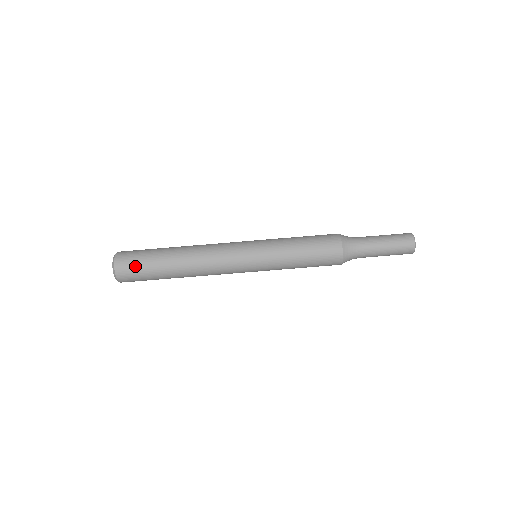
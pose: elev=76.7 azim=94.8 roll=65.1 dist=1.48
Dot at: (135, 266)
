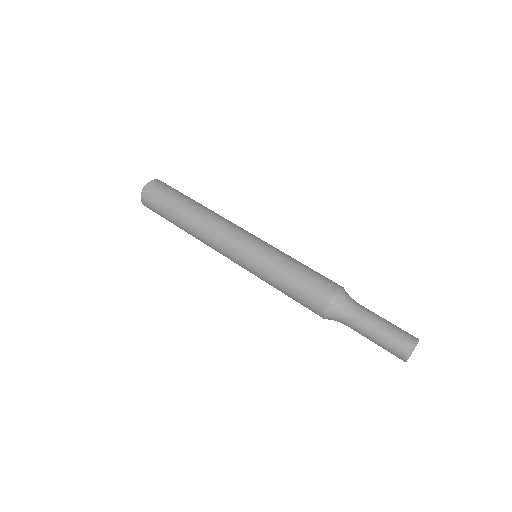
Dot at: (166, 188)
